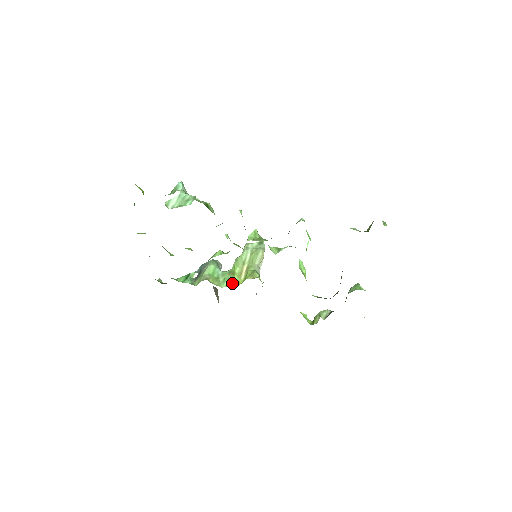
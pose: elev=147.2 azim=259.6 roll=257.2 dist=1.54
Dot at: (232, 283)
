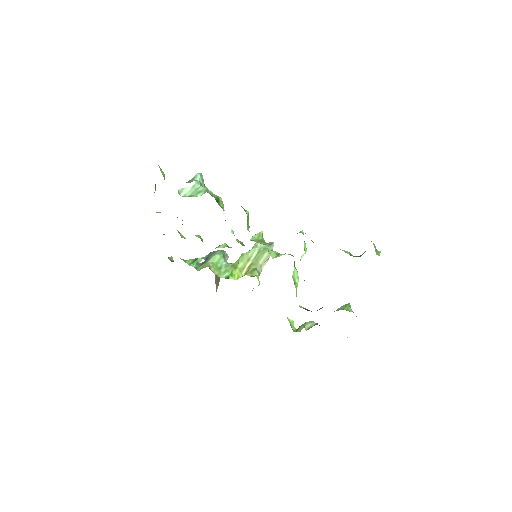
Dot at: (231, 276)
